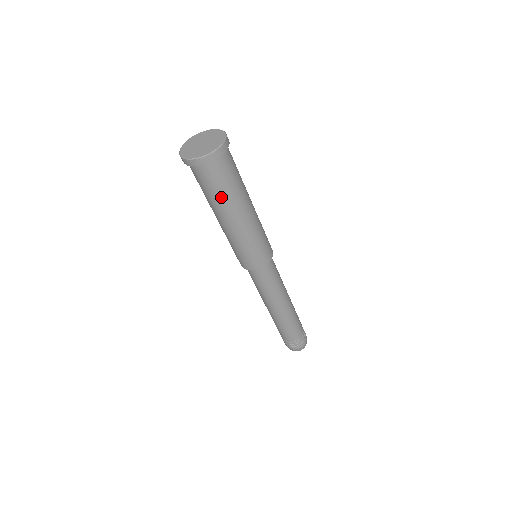
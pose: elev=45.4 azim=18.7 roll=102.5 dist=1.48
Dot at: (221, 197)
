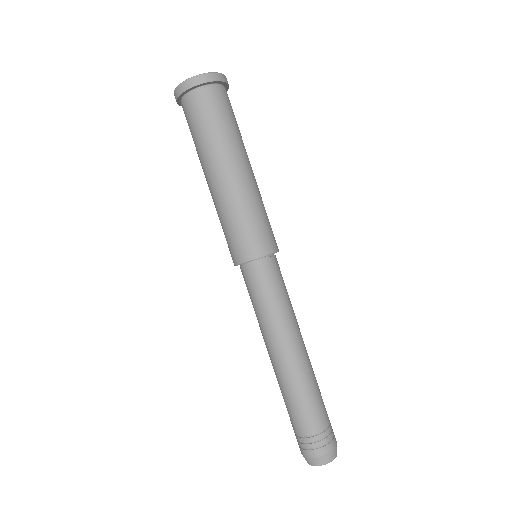
Dot at: (201, 141)
